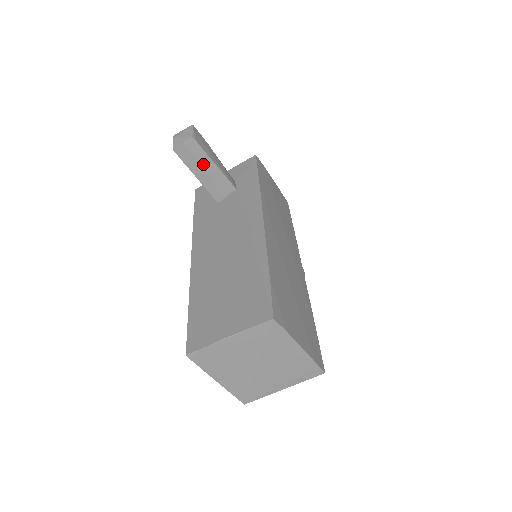
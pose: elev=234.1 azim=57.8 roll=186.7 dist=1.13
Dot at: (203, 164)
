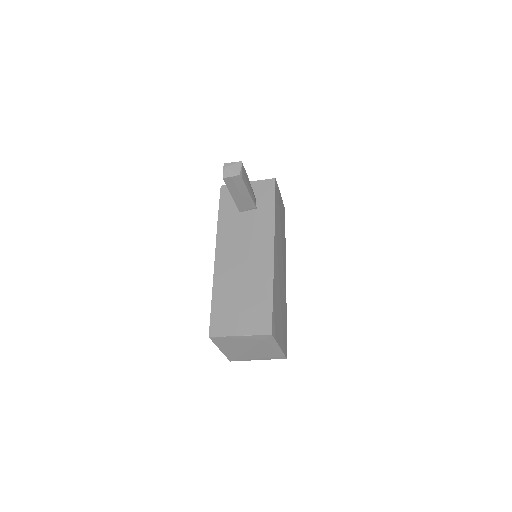
Dot at: (240, 190)
